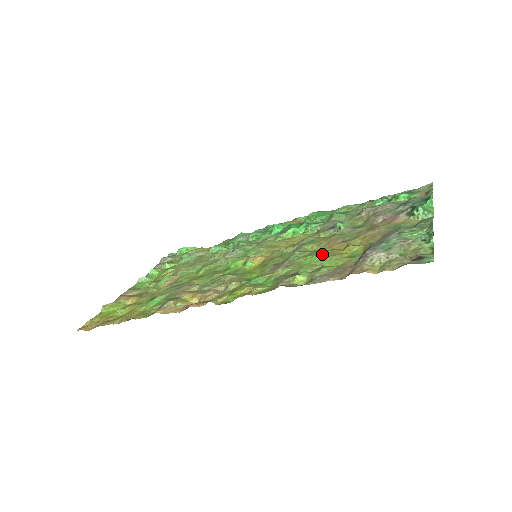
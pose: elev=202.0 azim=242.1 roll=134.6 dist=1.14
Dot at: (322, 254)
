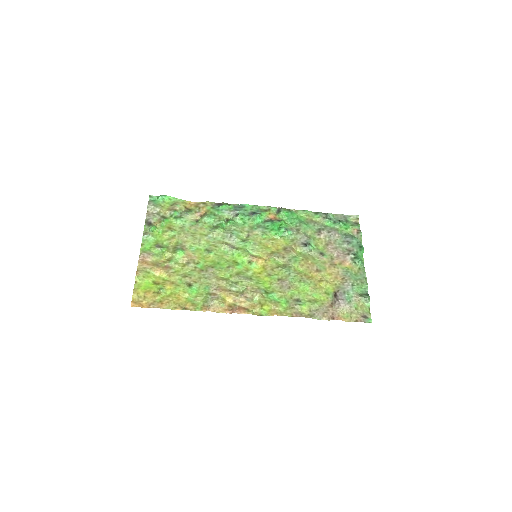
Dot at: (310, 284)
